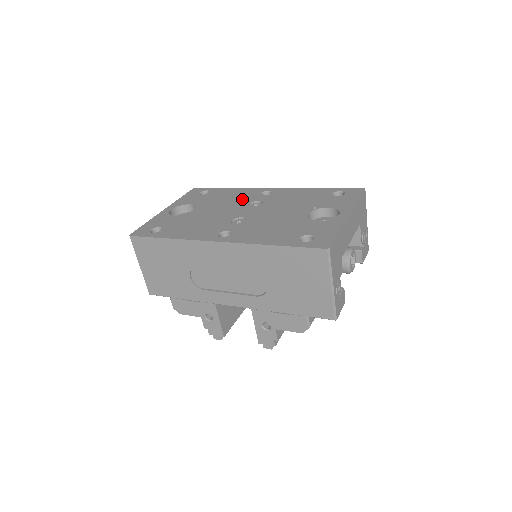
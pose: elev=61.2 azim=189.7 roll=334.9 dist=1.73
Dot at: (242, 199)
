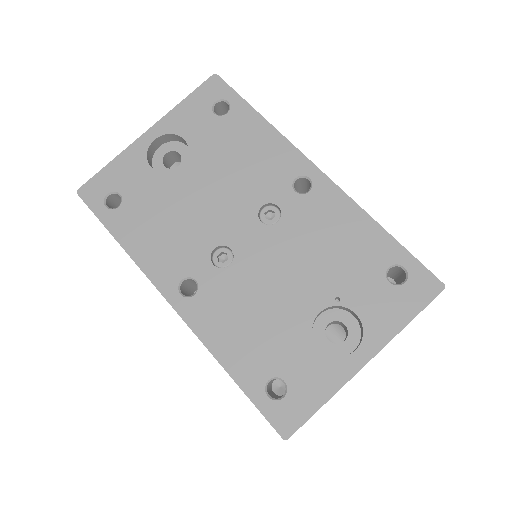
Dot at: (259, 181)
